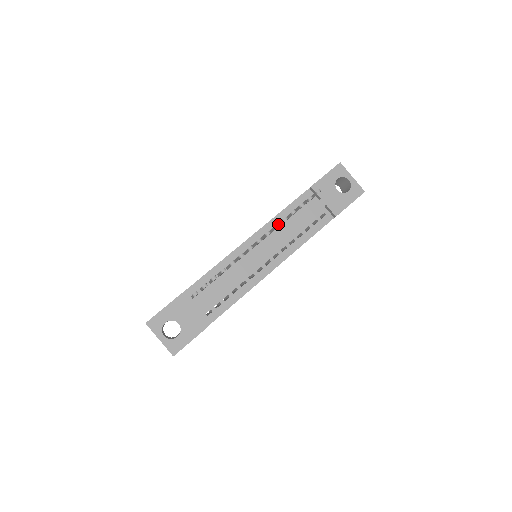
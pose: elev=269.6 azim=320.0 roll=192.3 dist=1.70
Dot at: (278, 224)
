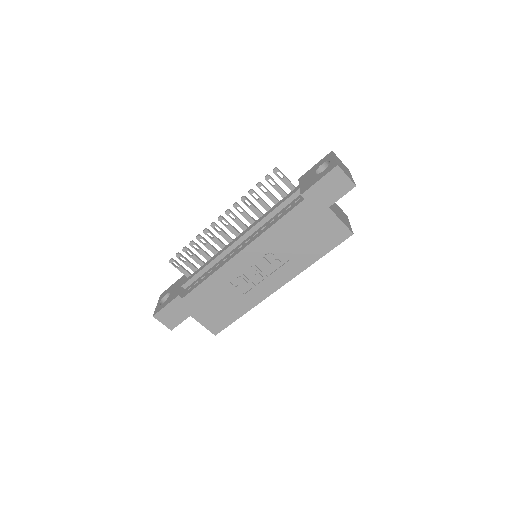
Dot at: (253, 211)
